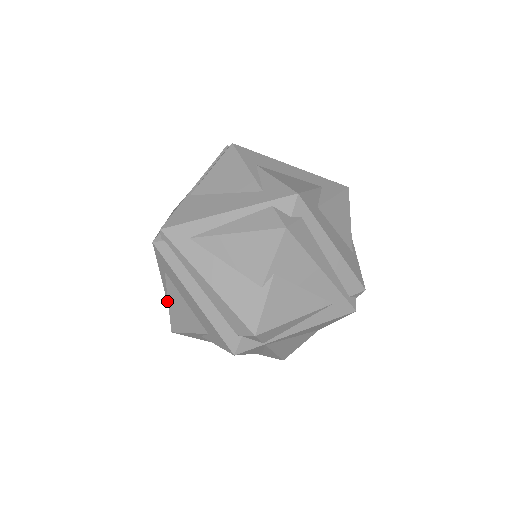
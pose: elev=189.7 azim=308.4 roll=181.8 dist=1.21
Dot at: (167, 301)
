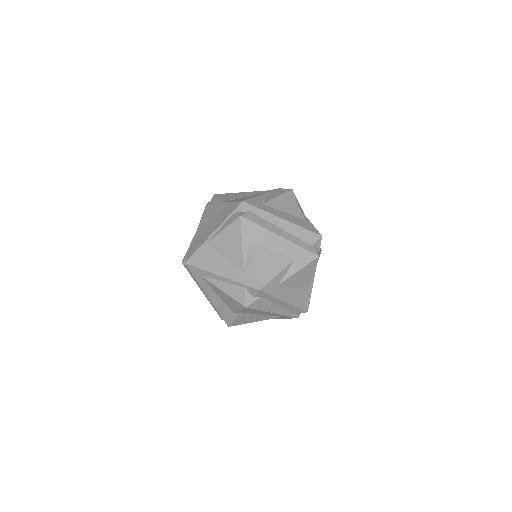
Dot at: occluded
